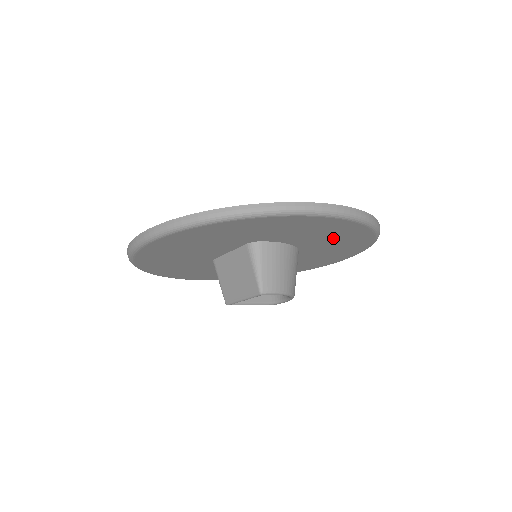
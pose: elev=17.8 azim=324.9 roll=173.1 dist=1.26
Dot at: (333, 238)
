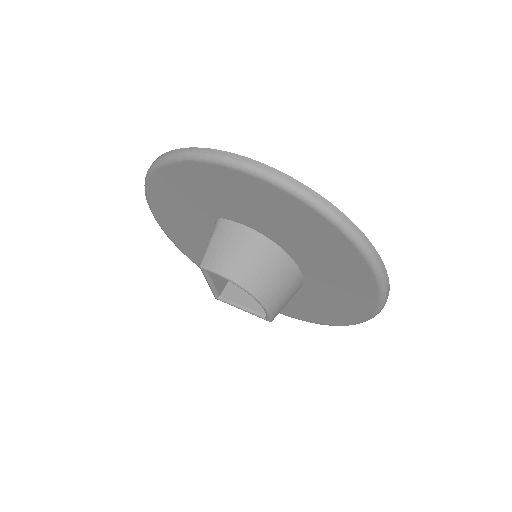
Dot at: (284, 221)
